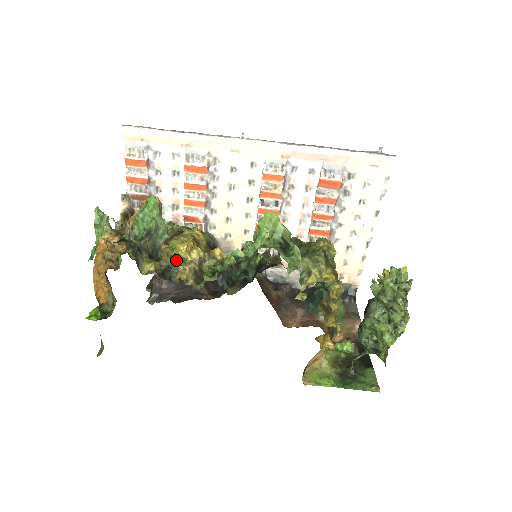
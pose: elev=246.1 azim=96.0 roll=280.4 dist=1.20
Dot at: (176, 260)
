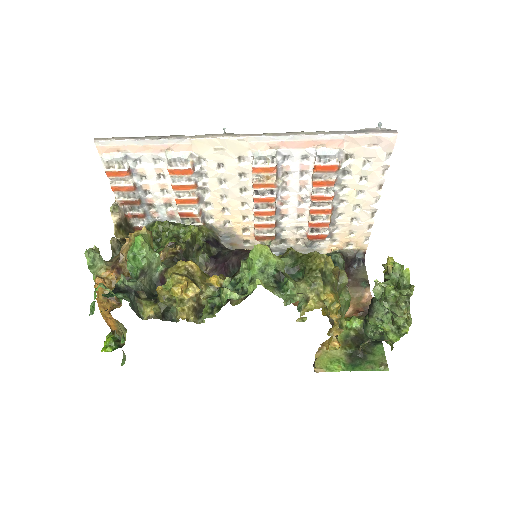
Dot at: (174, 300)
